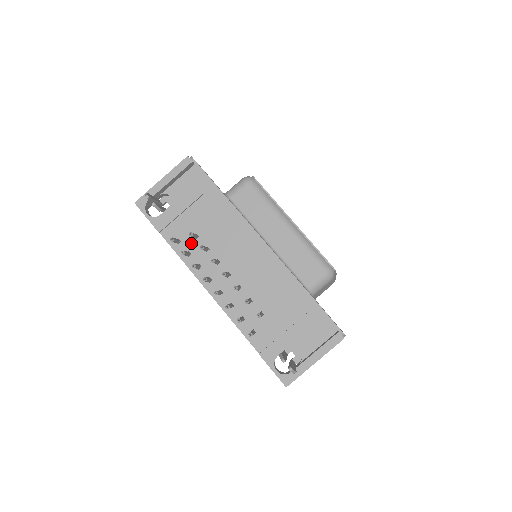
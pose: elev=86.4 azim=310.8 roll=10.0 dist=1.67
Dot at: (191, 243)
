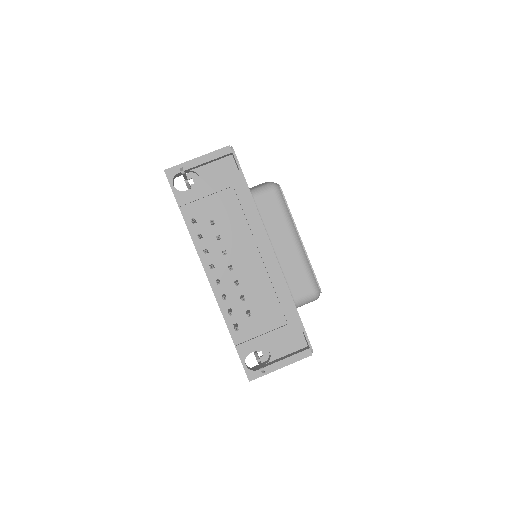
Dot at: (206, 227)
